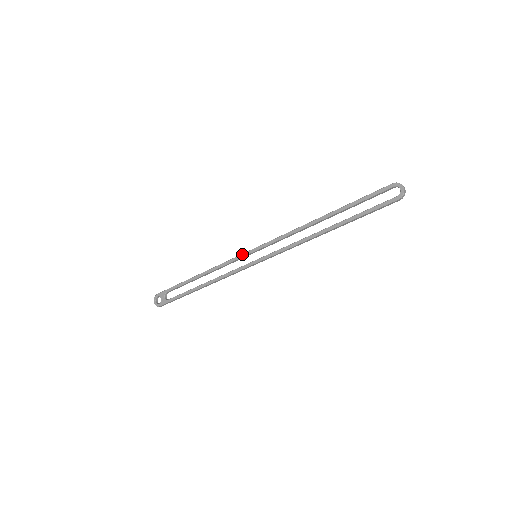
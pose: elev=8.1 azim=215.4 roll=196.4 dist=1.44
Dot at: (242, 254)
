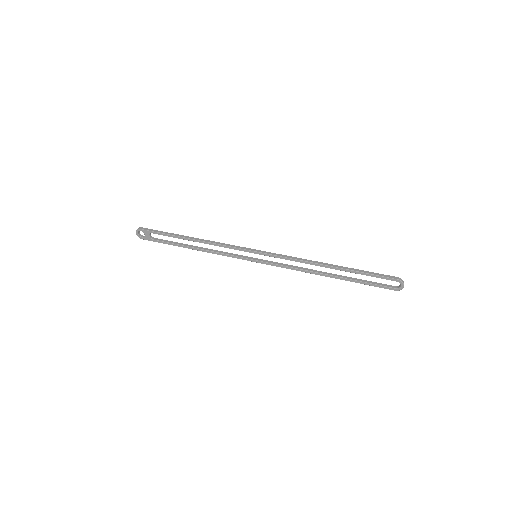
Dot at: (243, 249)
